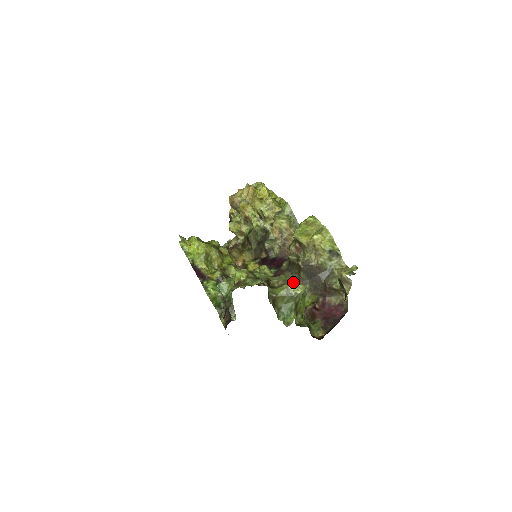
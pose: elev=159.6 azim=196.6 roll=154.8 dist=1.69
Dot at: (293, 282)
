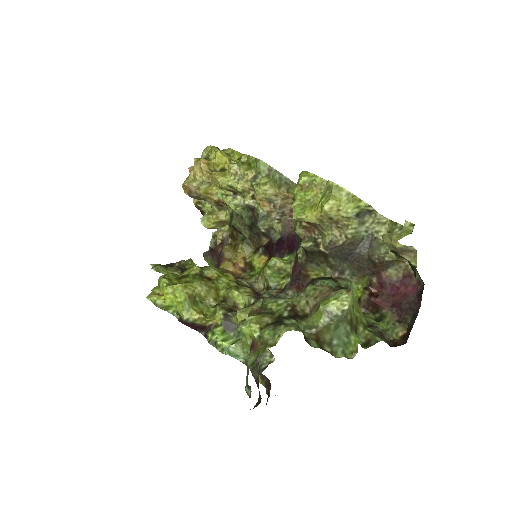
Dot at: (329, 293)
